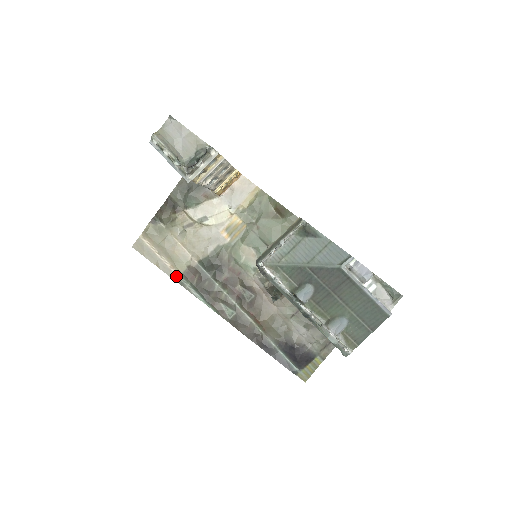
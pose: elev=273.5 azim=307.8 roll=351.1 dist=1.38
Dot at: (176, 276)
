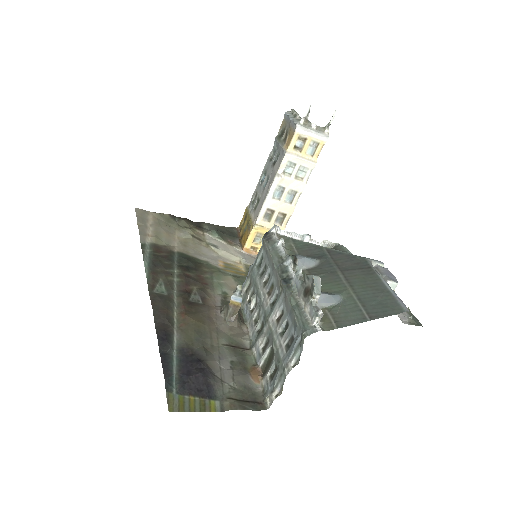
Dot at: (145, 240)
